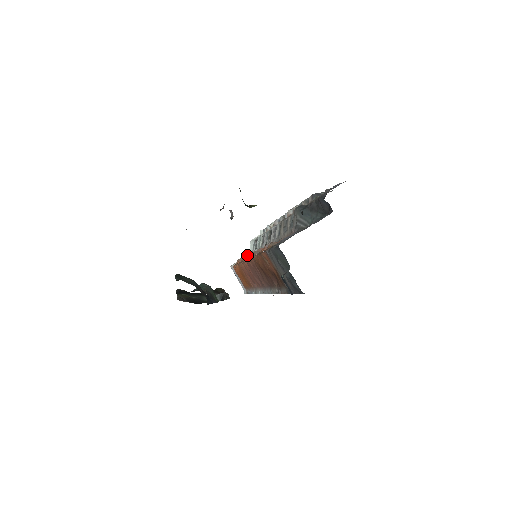
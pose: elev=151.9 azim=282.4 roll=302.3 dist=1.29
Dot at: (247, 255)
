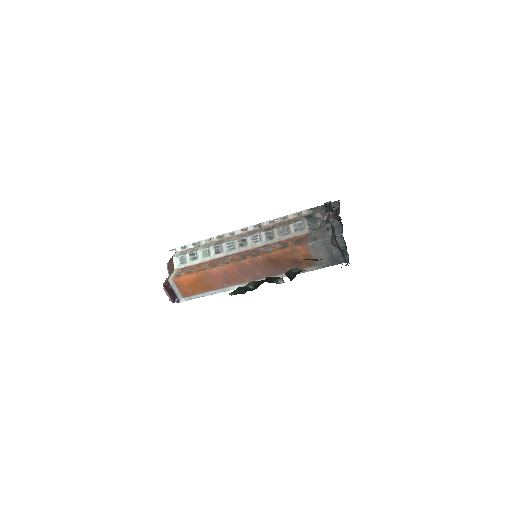
Dot at: (220, 261)
